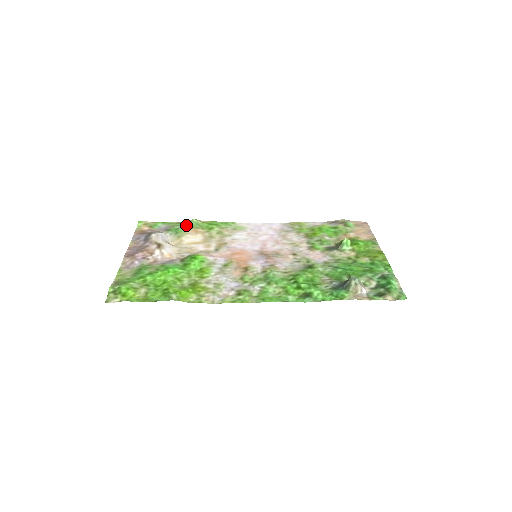
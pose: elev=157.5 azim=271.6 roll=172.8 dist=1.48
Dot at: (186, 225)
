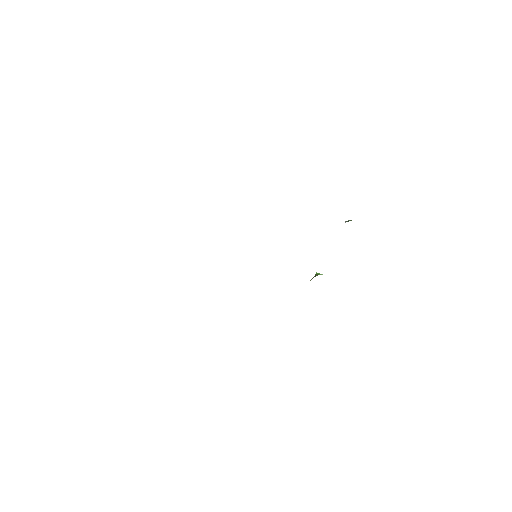
Dot at: occluded
